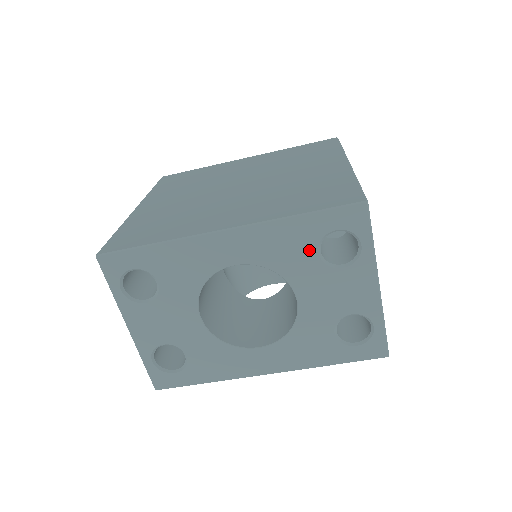
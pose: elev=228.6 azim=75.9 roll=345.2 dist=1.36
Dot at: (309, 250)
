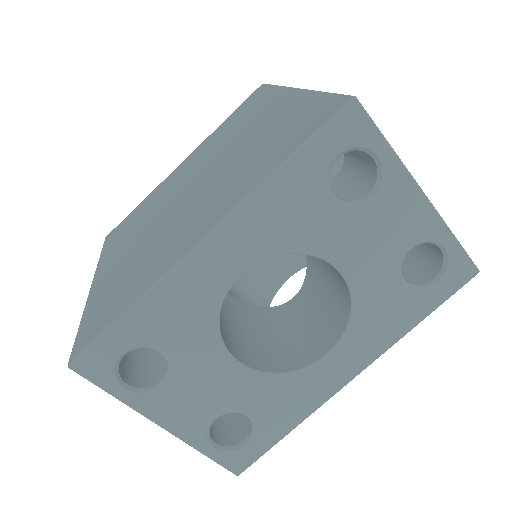
Dot at: (319, 201)
